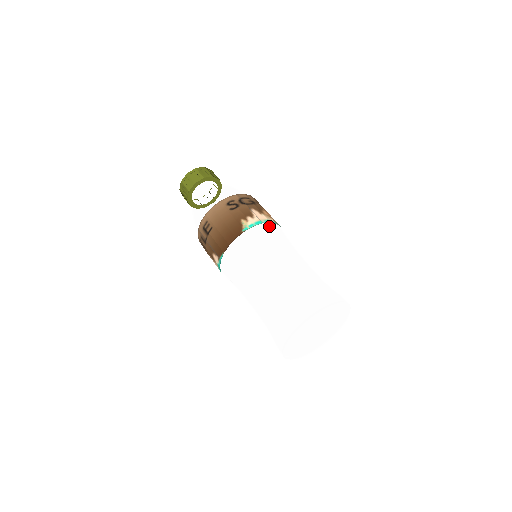
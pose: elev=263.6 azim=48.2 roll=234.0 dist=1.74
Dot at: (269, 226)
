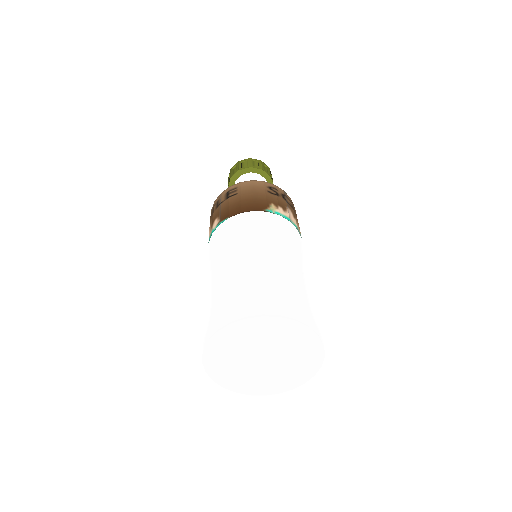
Dot at: (294, 230)
